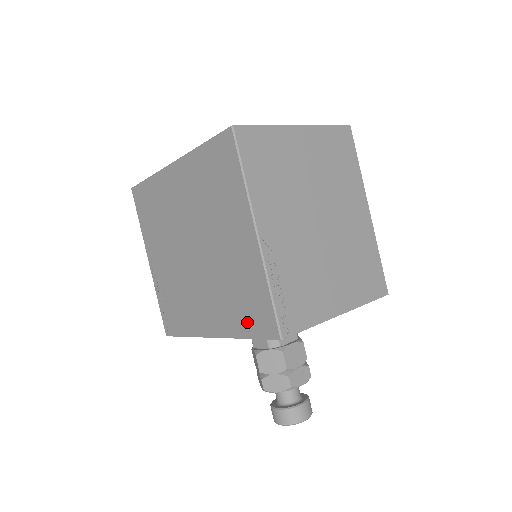
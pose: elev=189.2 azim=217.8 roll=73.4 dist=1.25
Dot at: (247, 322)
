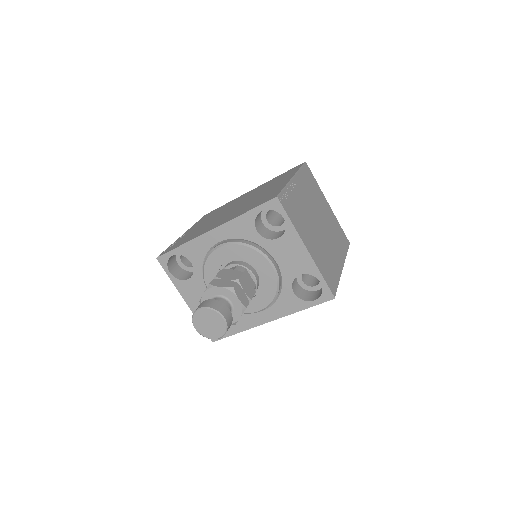
Dot at: (253, 206)
